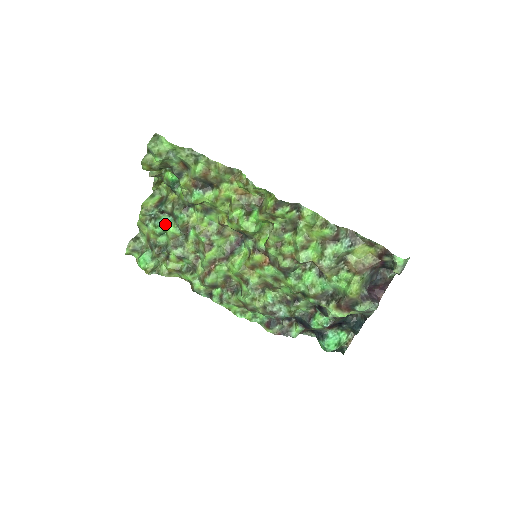
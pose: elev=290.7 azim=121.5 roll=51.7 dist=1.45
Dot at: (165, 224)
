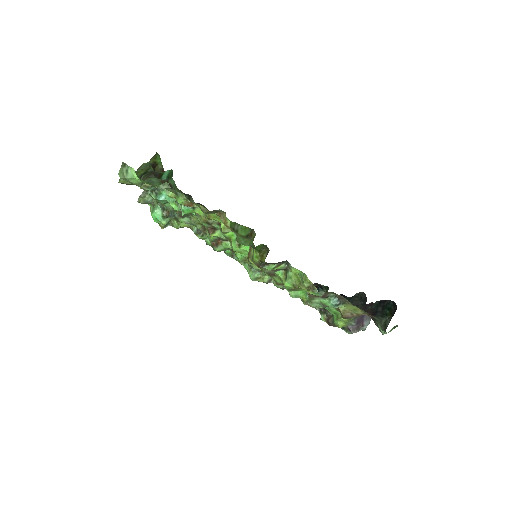
Dot at: (166, 200)
